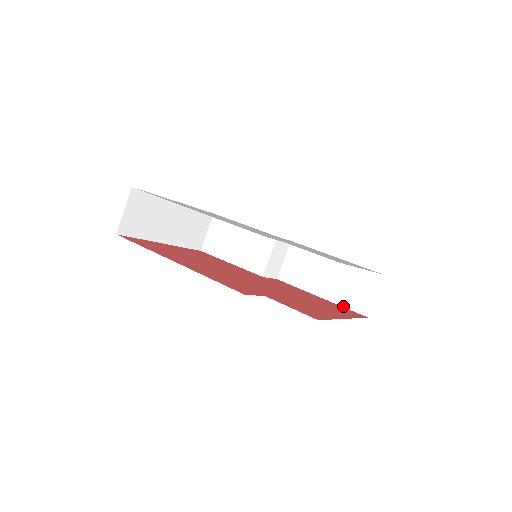
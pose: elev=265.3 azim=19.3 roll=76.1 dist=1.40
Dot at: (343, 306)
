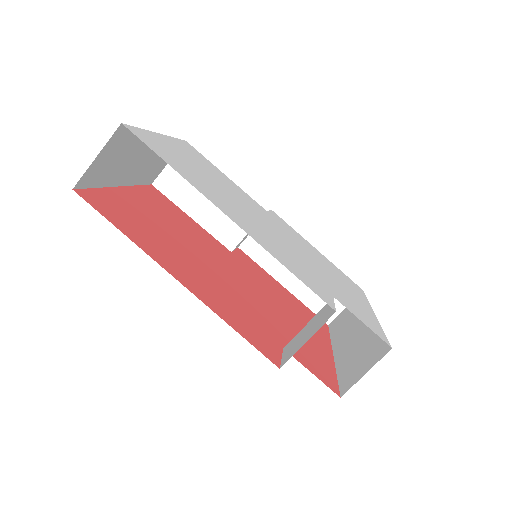
Dot at: (306, 305)
